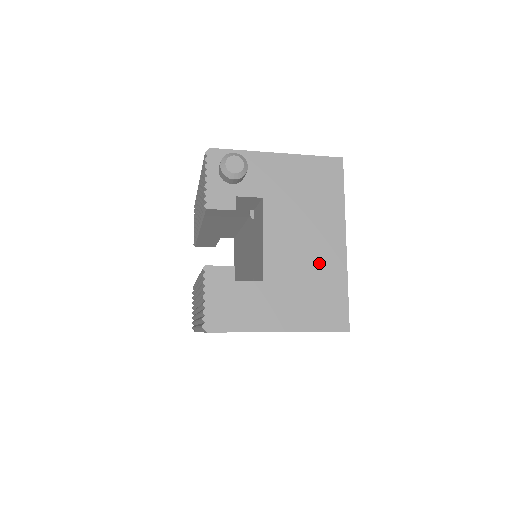
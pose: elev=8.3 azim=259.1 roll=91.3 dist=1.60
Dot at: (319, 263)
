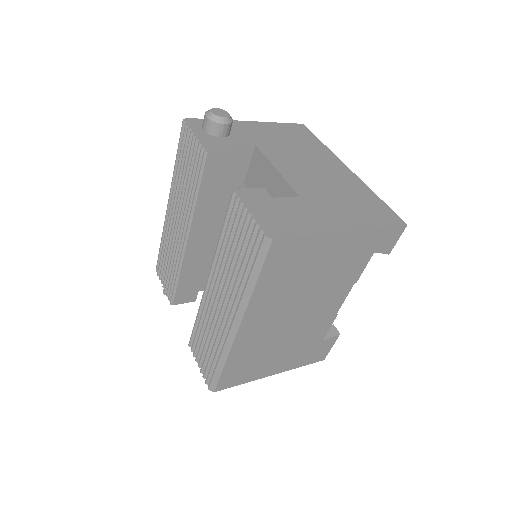
Dot at: (339, 182)
